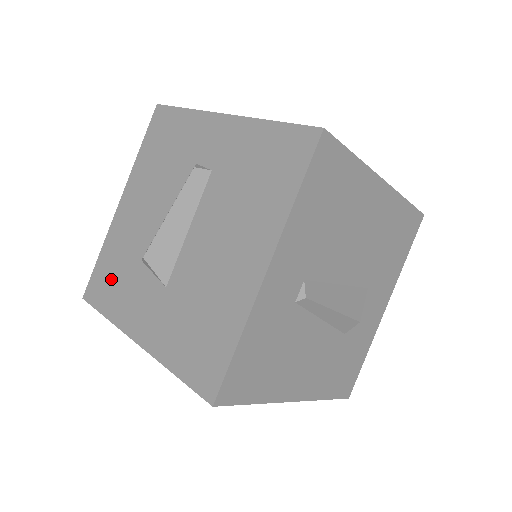
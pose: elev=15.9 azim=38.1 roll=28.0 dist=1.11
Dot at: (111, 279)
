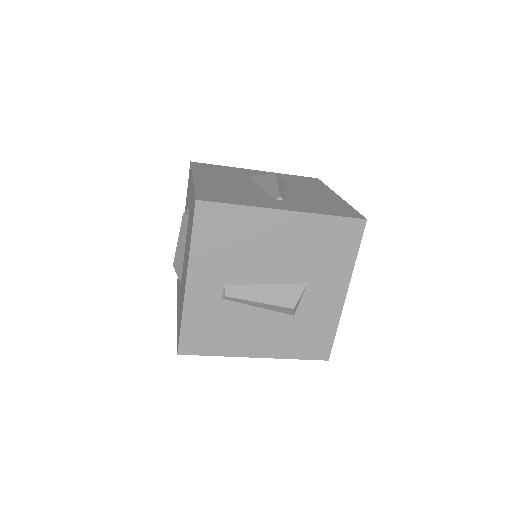
Dot at: occluded
